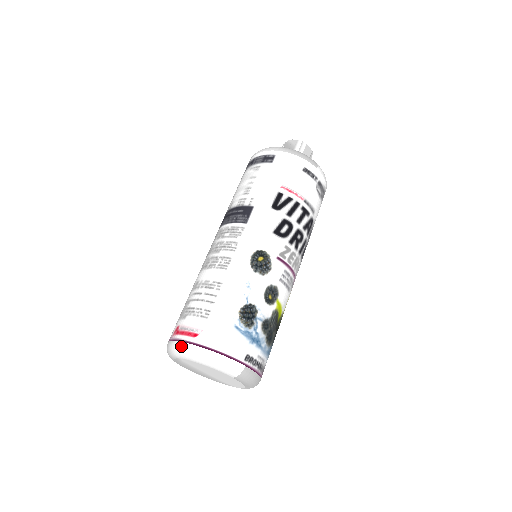
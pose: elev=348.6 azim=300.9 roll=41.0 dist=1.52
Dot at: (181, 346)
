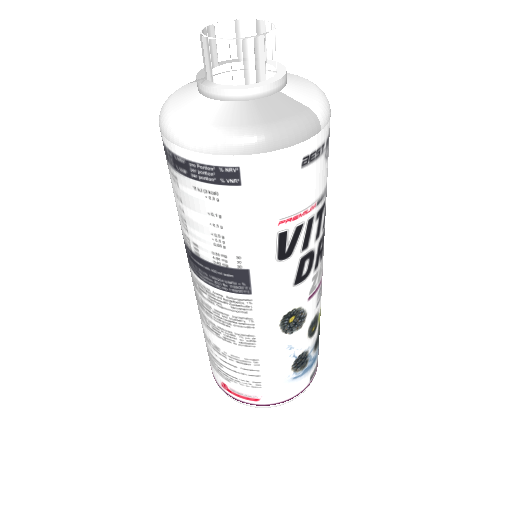
Dot at: occluded
